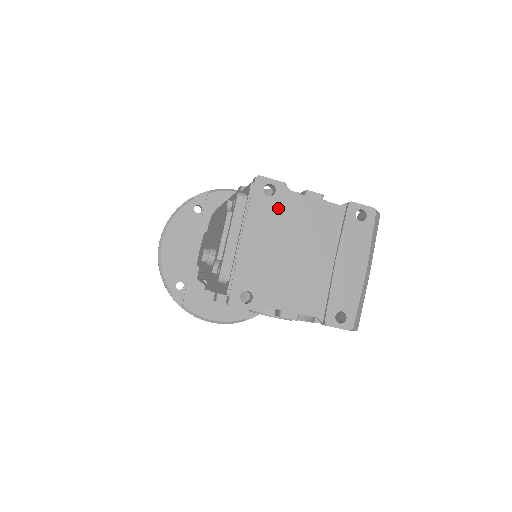
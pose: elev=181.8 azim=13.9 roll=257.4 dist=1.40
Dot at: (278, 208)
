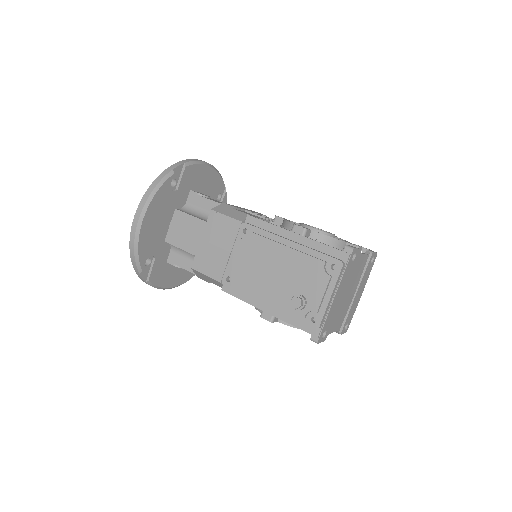
Dot at: (352, 268)
